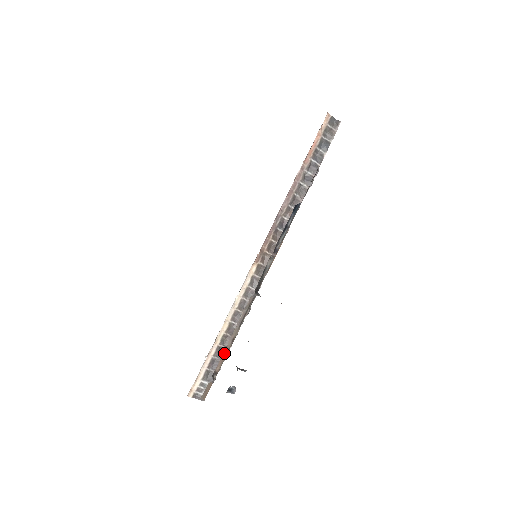
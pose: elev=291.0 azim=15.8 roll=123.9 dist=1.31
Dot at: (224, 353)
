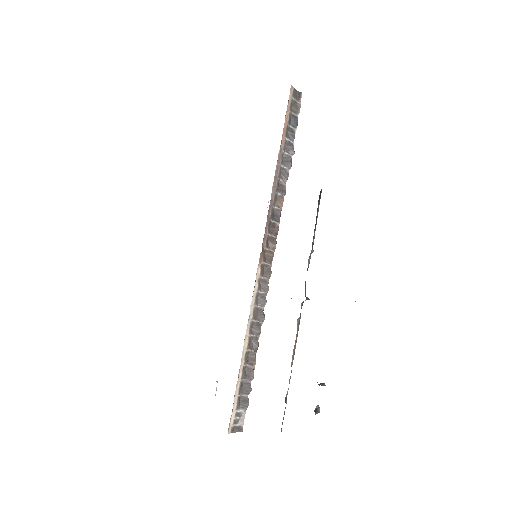
Dot at: occluded
